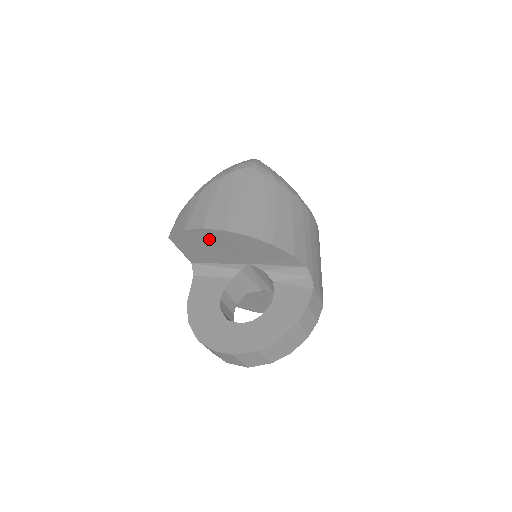
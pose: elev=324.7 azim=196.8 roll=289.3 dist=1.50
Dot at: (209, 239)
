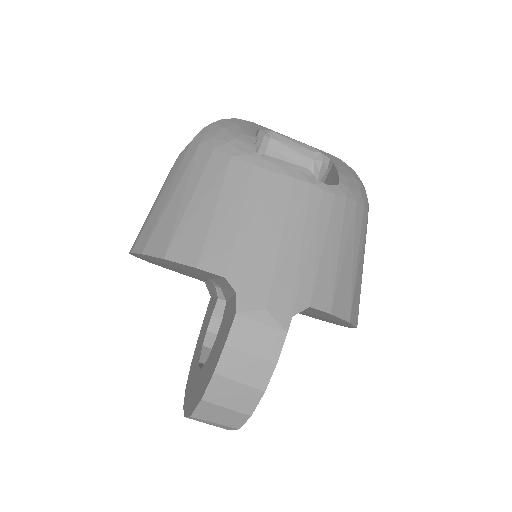
Dot at: (152, 261)
